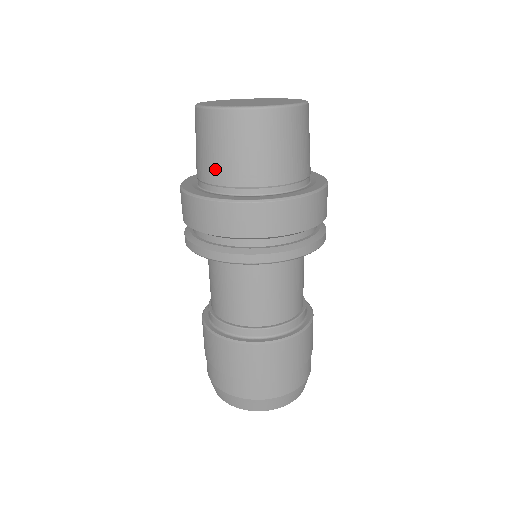
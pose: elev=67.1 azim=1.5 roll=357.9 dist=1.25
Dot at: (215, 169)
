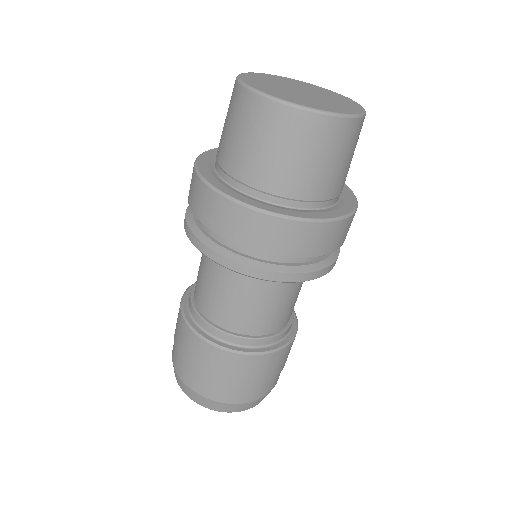
Dot at: (220, 141)
